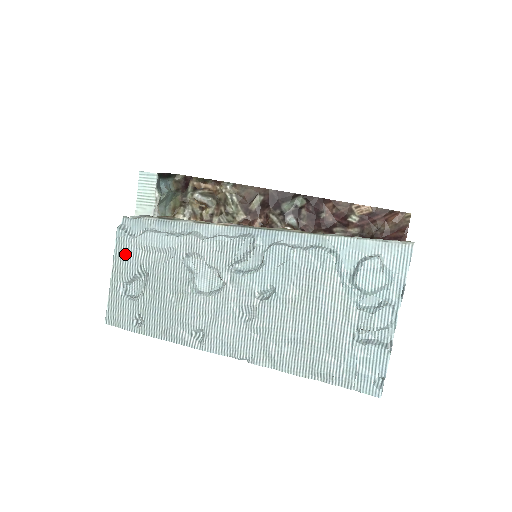
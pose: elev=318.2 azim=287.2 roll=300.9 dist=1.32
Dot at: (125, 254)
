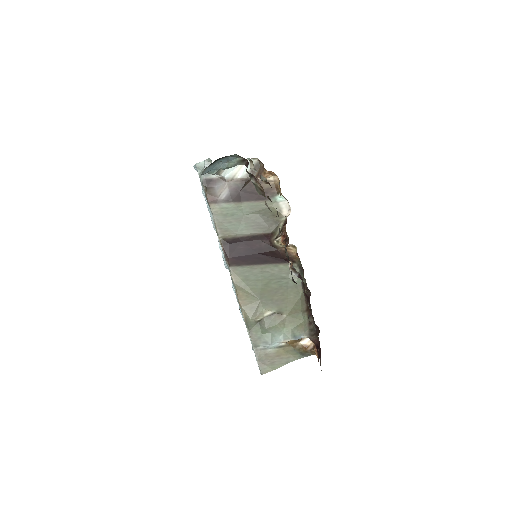
Dot at: occluded
